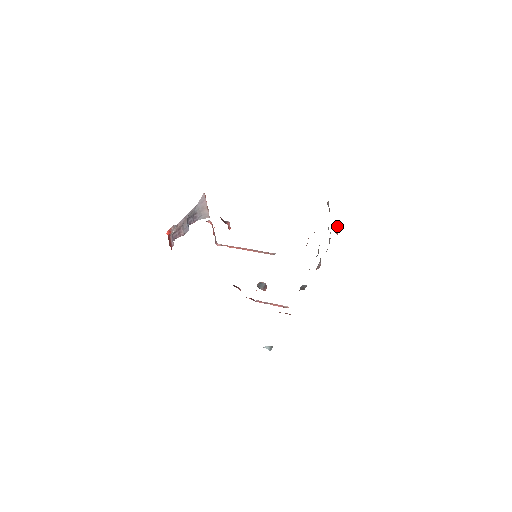
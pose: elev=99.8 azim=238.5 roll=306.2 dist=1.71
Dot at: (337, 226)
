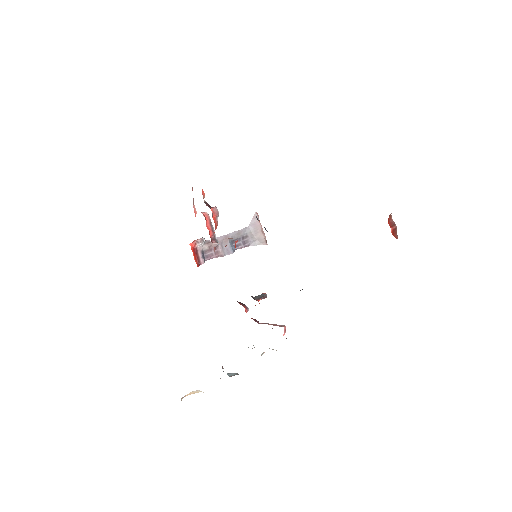
Dot at: (393, 223)
